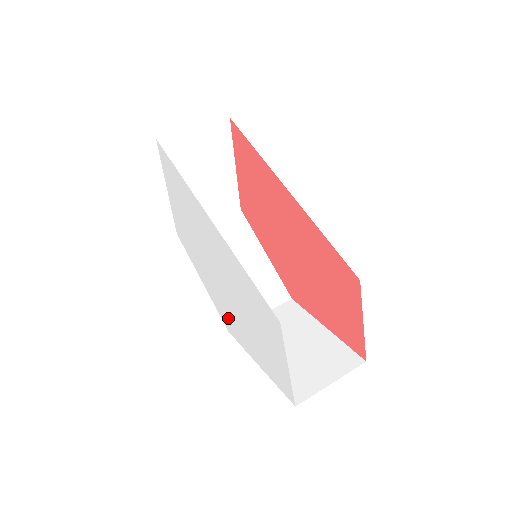
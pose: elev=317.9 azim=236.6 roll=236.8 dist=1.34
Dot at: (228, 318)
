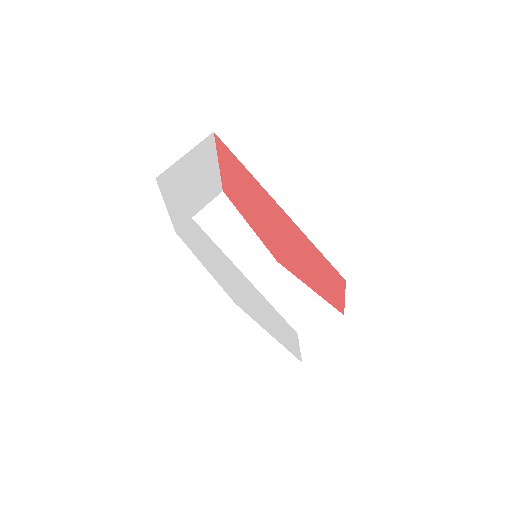
Dot at: (237, 300)
